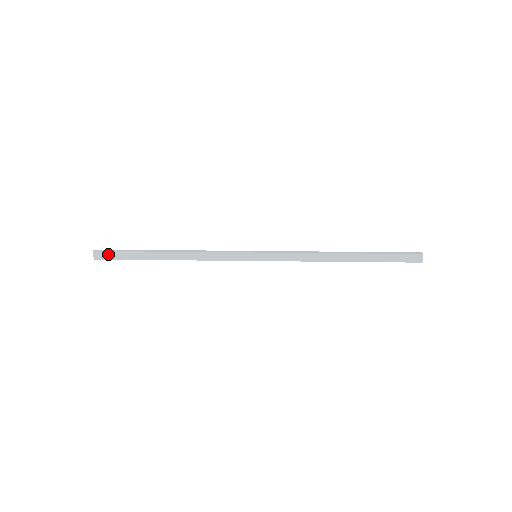
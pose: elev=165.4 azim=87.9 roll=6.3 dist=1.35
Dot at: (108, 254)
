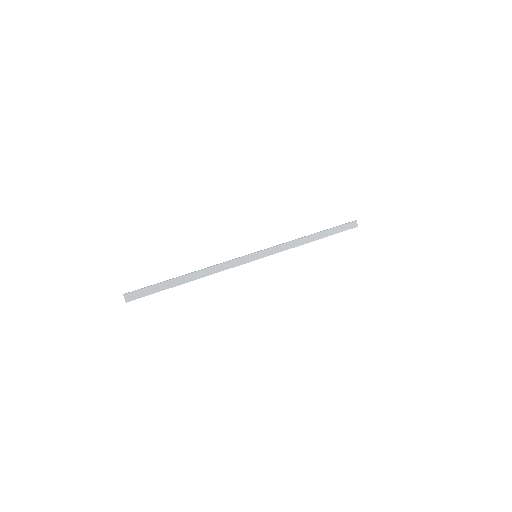
Dot at: (139, 293)
